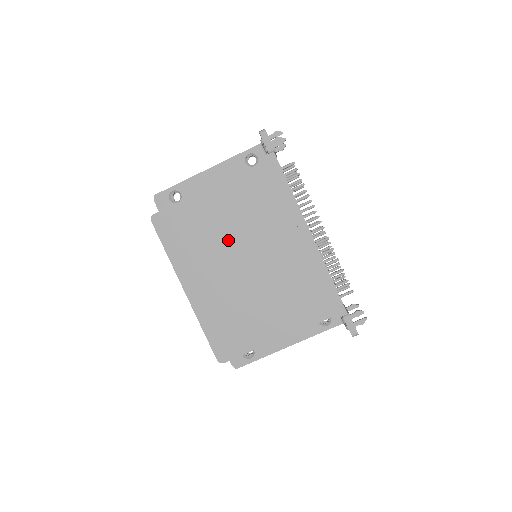
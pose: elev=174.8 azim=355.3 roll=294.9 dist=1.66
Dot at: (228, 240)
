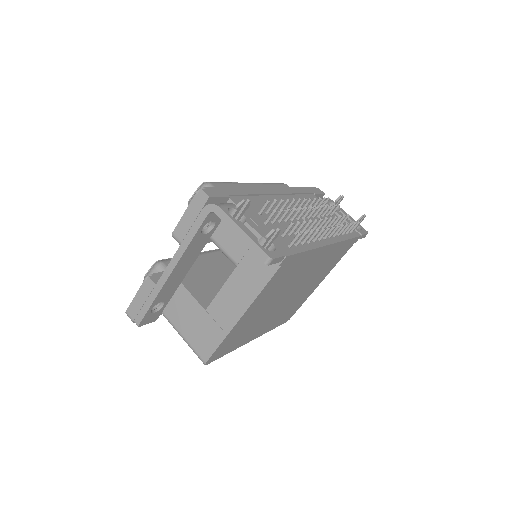
Dot at: (270, 307)
